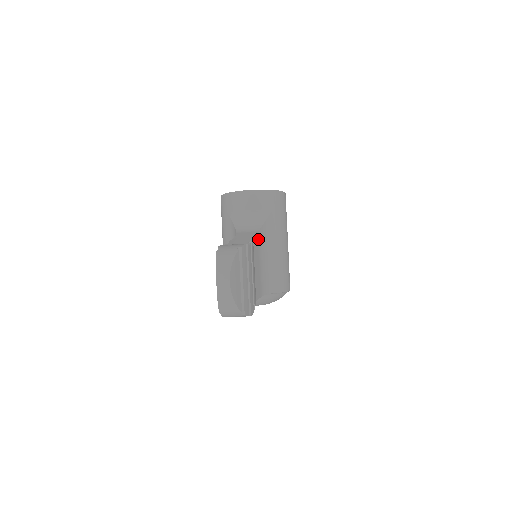
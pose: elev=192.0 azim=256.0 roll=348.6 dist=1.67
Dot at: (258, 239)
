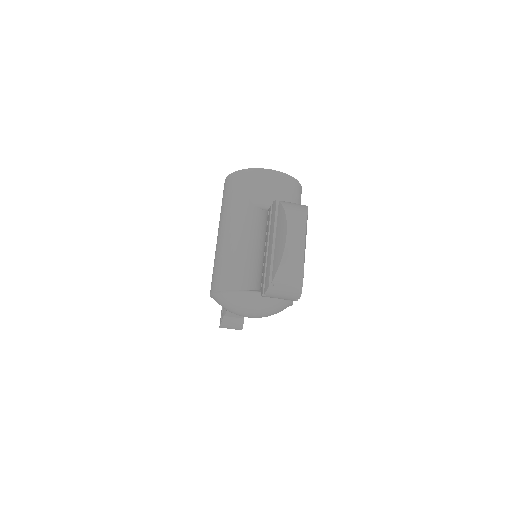
Dot at: occluded
